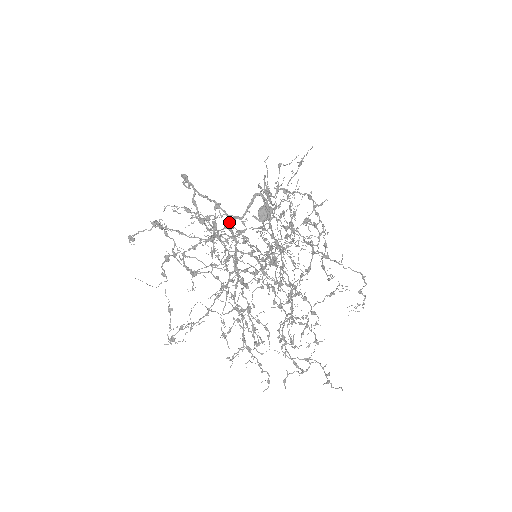
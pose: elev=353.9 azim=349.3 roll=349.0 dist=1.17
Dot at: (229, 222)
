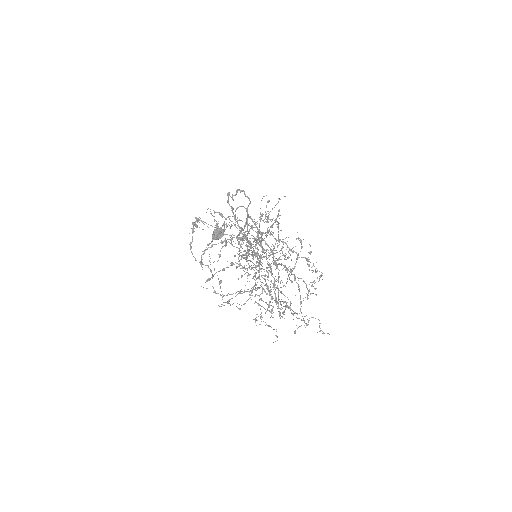
Dot at: (242, 230)
